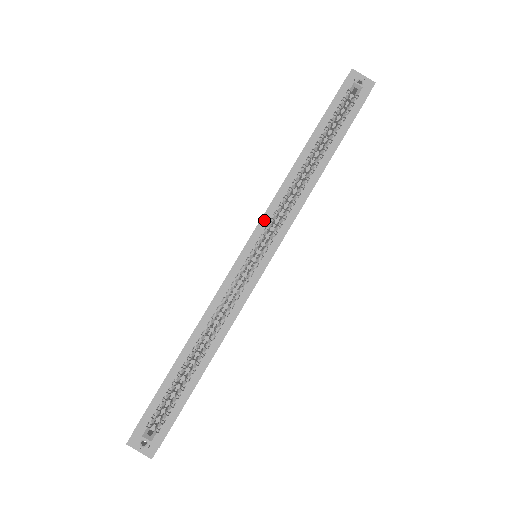
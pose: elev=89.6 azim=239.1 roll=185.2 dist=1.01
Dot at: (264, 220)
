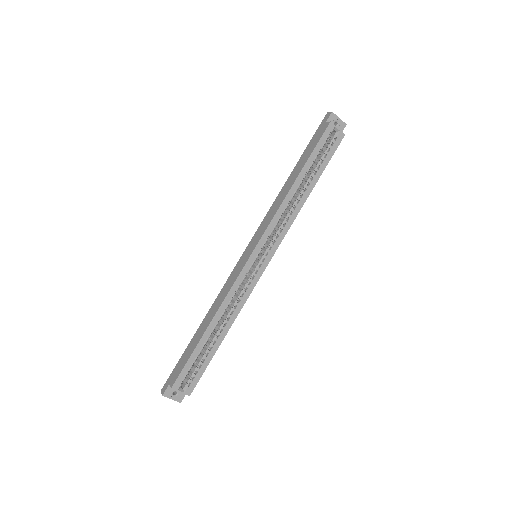
Dot at: (267, 232)
